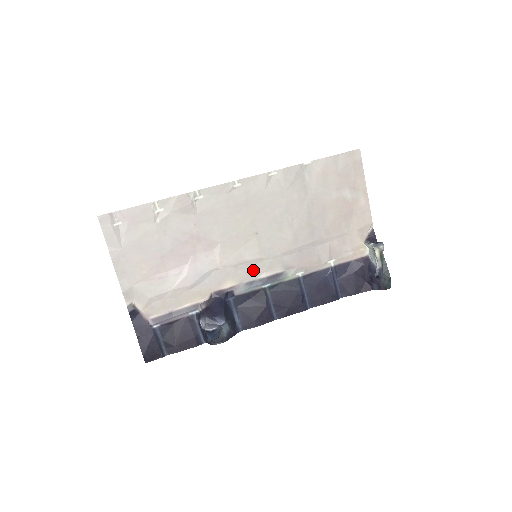
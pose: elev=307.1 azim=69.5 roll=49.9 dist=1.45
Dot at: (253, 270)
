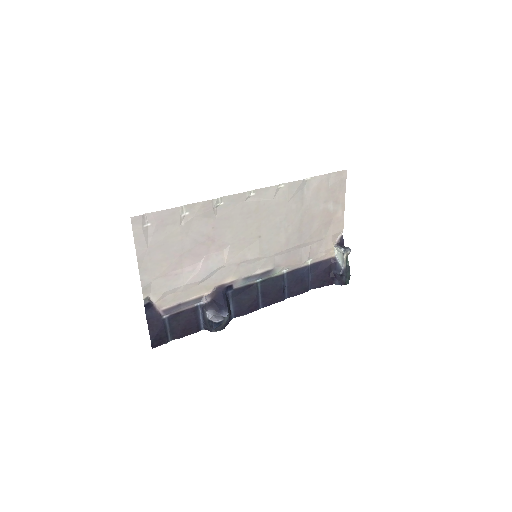
Dot at: (251, 267)
